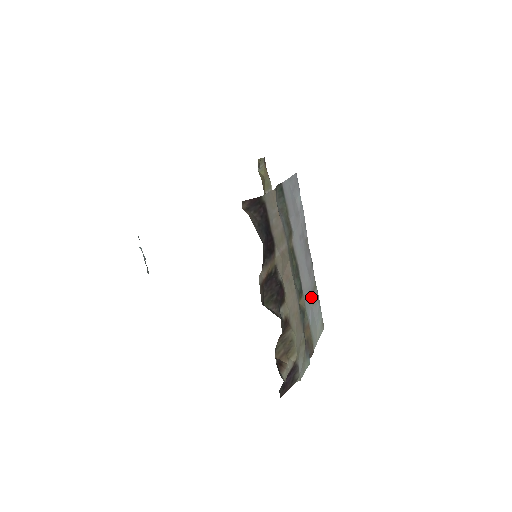
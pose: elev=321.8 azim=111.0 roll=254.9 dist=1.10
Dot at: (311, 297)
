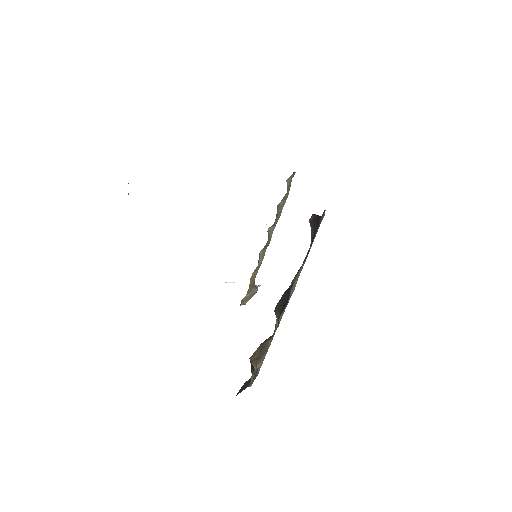
Dot at: occluded
